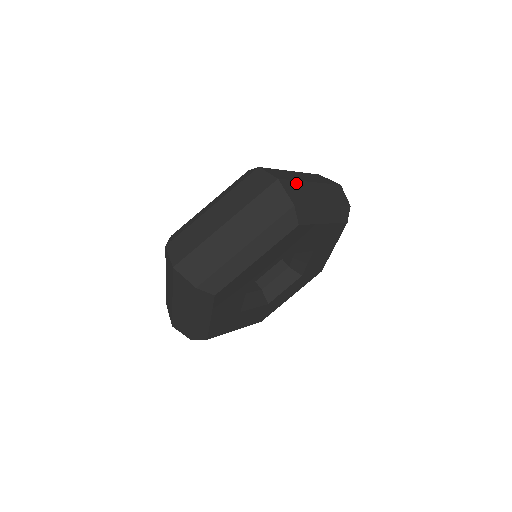
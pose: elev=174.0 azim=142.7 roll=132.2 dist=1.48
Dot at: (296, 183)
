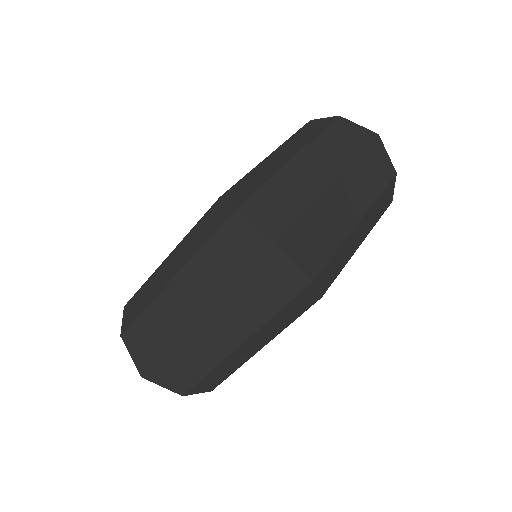
Dot at: (308, 218)
